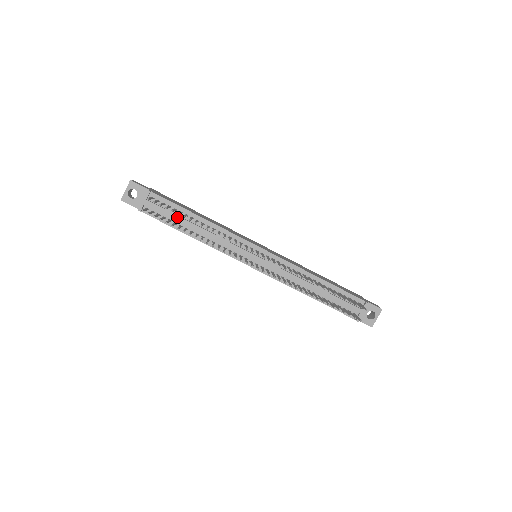
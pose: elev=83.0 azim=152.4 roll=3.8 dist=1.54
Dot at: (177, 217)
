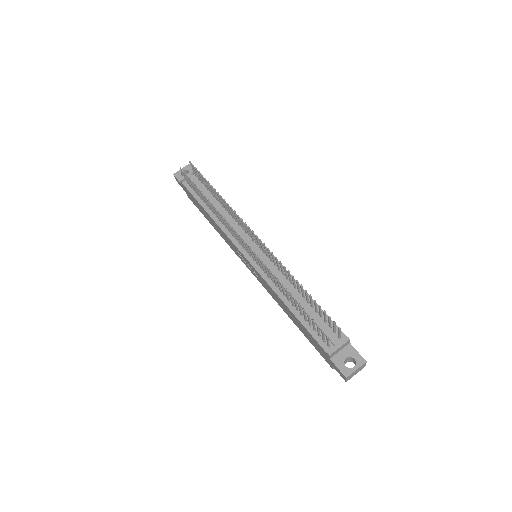
Dot at: (206, 193)
